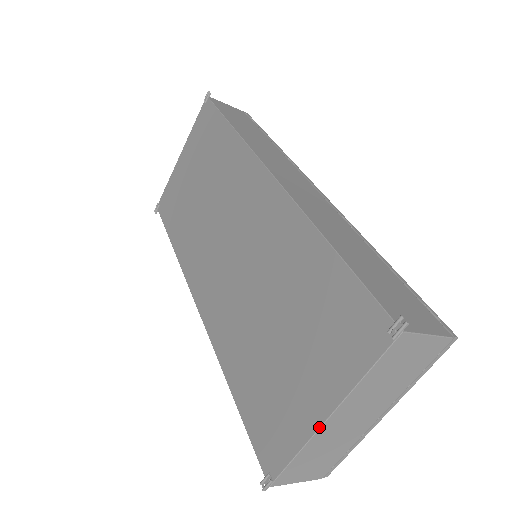
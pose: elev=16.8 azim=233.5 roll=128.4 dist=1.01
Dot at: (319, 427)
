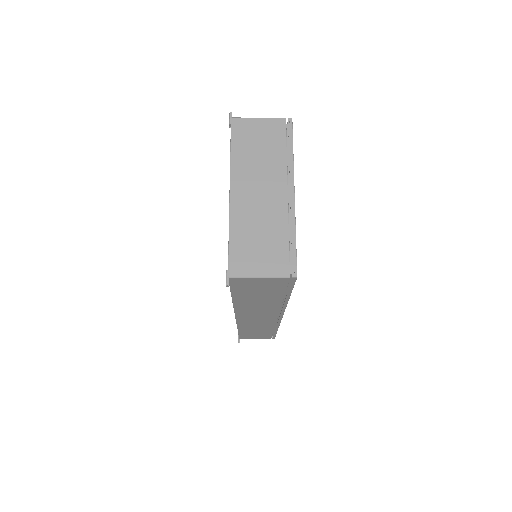
Dot at: (229, 203)
